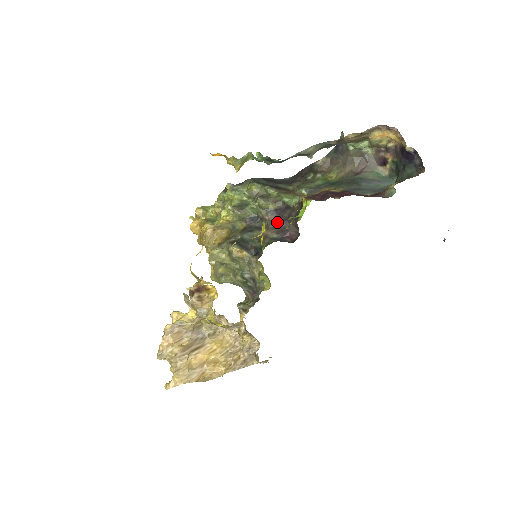
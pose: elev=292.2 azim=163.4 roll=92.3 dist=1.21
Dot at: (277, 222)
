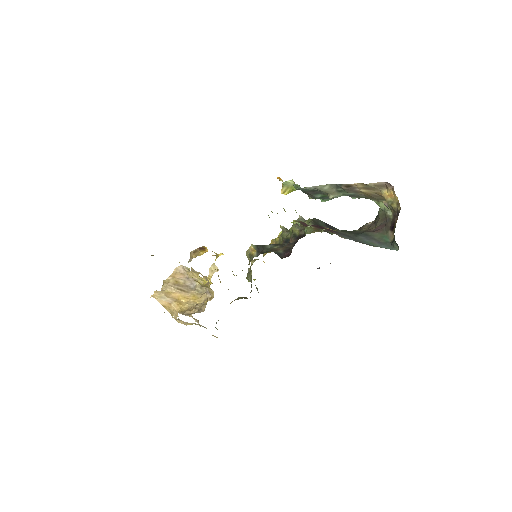
Dot at: (291, 244)
